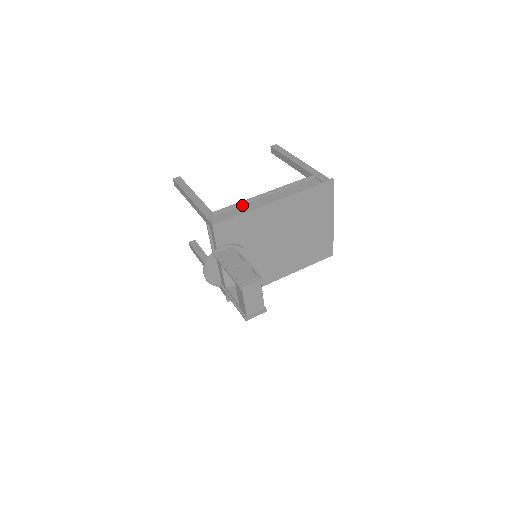
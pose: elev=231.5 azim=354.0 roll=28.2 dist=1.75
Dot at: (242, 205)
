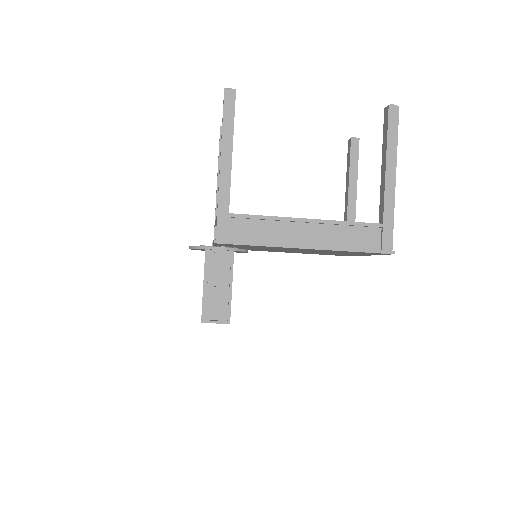
Dot at: (269, 221)
